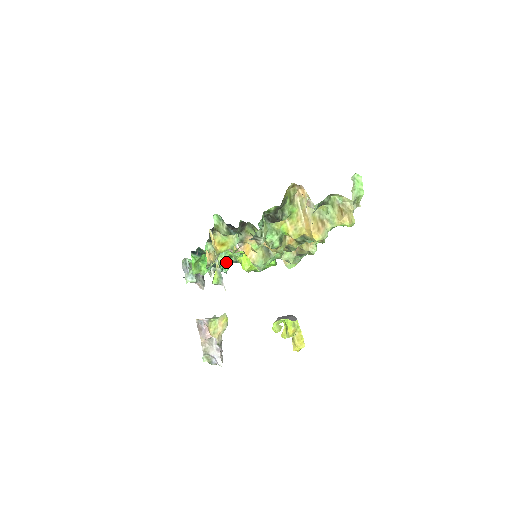
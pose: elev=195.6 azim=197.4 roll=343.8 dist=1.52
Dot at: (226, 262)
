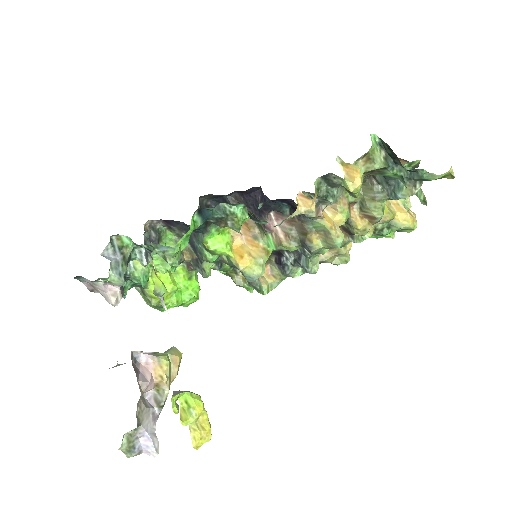
Dot at: occluded
